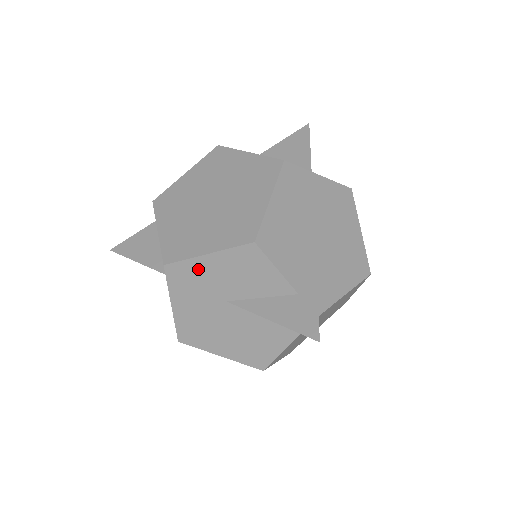
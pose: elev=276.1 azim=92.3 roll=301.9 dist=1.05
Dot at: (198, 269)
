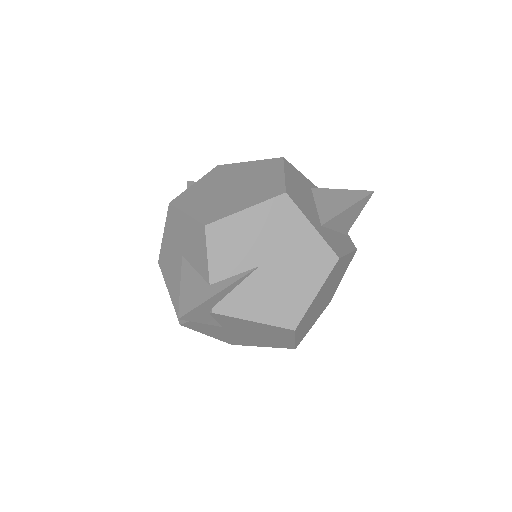
Dot at: (180, 220)
